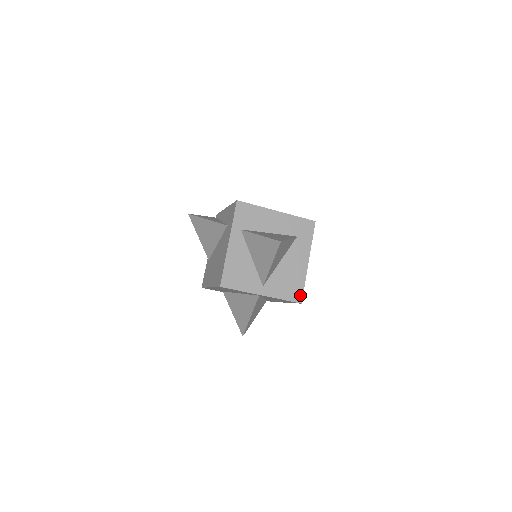
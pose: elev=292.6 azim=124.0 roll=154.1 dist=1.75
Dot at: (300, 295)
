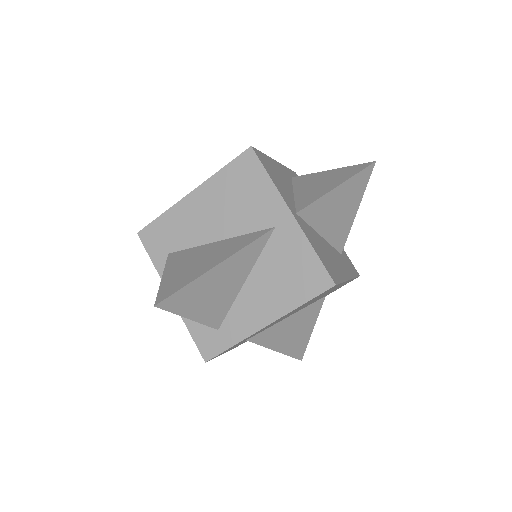
Dot at: (335, 279)
